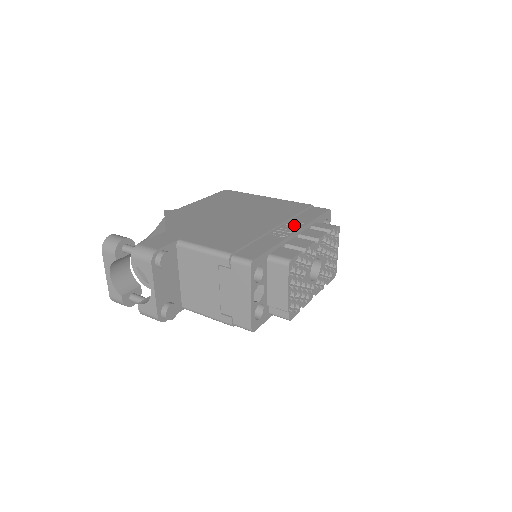
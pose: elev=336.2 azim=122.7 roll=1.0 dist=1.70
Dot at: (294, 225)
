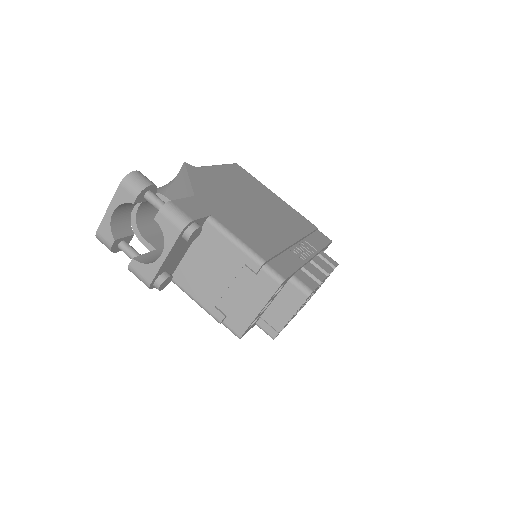
Dot at: (309, 248)
